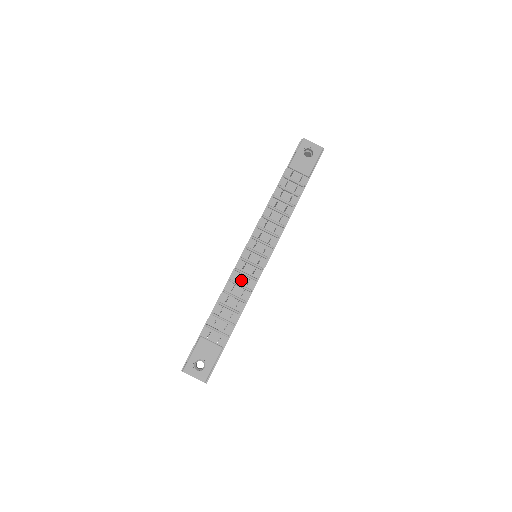
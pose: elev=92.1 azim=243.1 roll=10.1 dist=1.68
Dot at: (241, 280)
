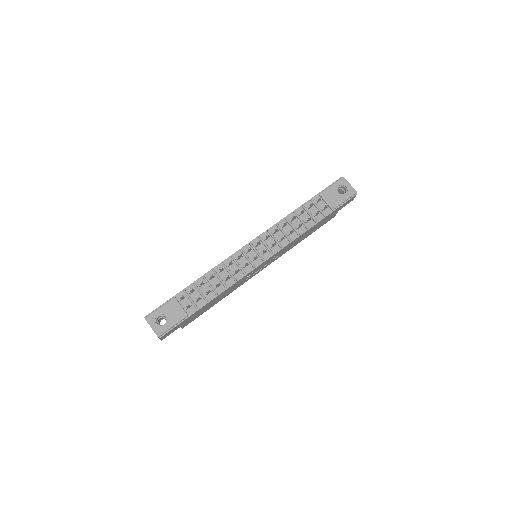
Dot at: (232, 267)
